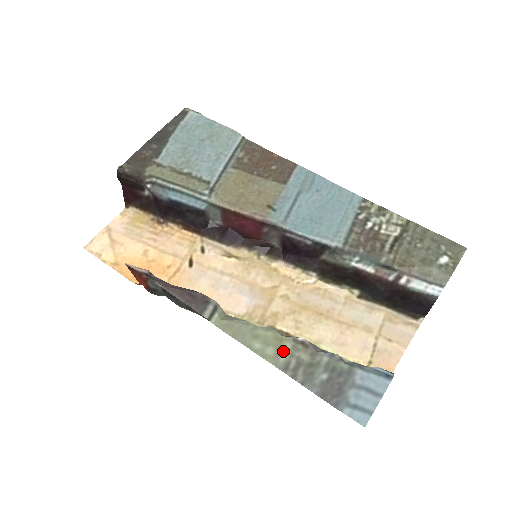
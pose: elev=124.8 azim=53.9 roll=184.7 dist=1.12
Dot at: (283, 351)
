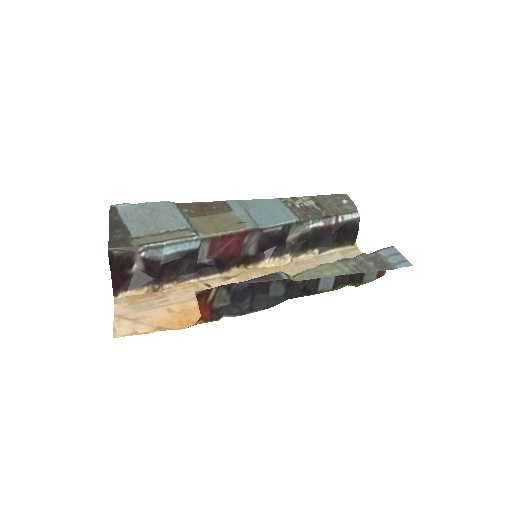
Dot at: (342, 267)
